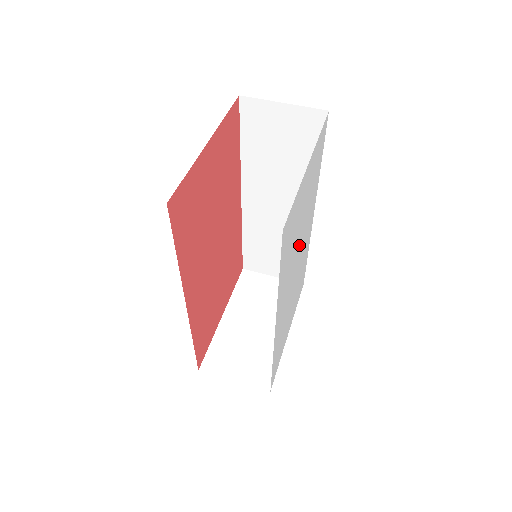
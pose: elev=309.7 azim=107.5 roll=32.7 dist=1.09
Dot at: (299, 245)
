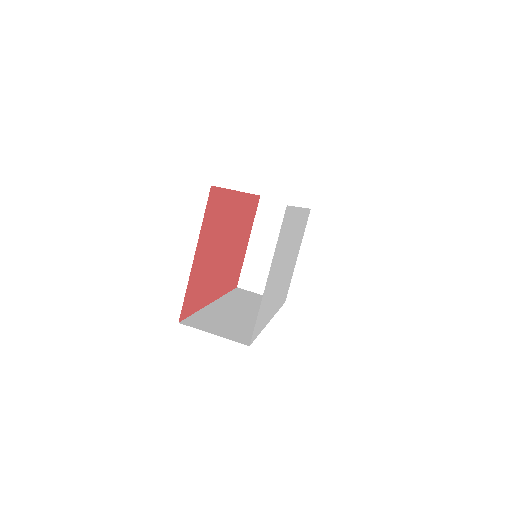
Dot at: (283, 265)
